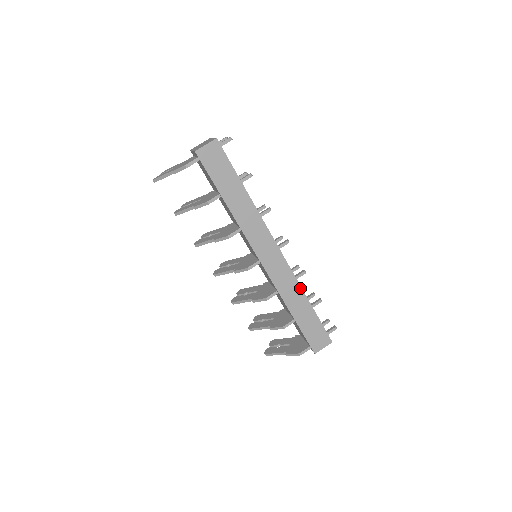
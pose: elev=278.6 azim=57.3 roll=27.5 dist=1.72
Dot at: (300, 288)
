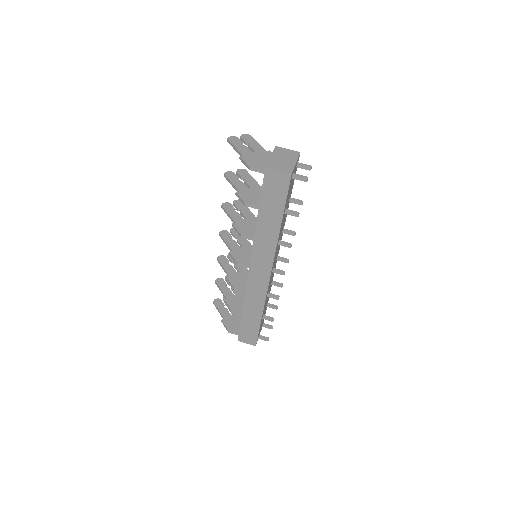
Dot at: (263, 305)
